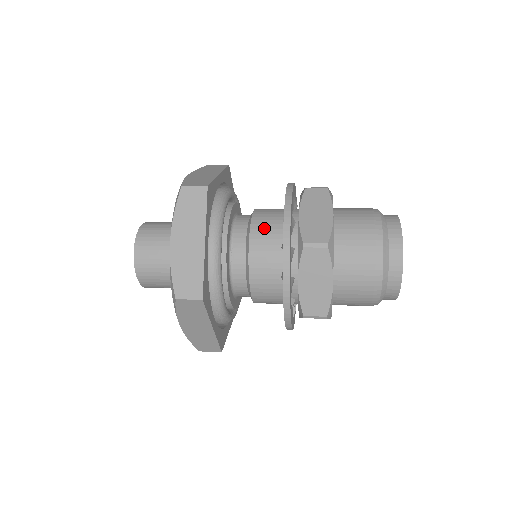
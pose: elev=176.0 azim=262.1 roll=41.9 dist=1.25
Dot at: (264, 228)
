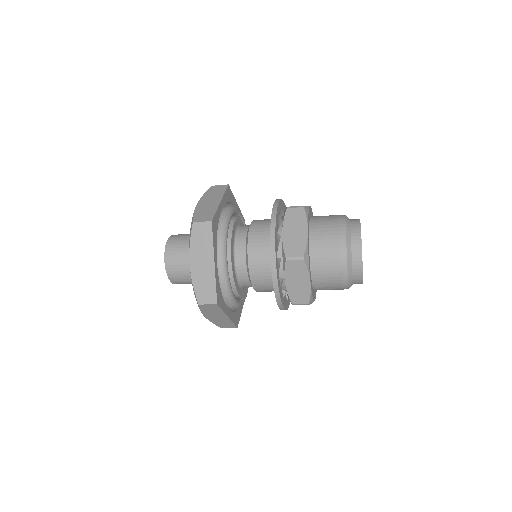
Dot at: (258, 242)
